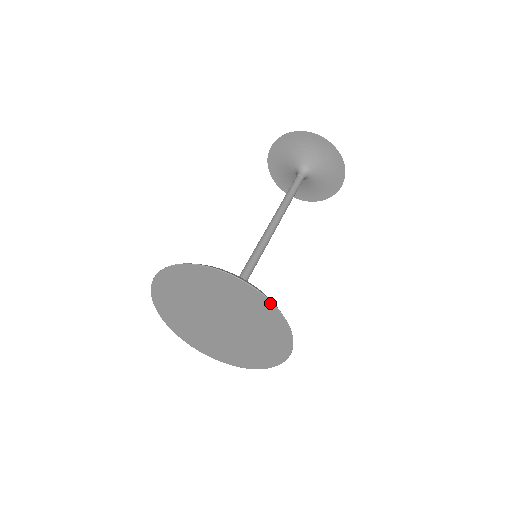
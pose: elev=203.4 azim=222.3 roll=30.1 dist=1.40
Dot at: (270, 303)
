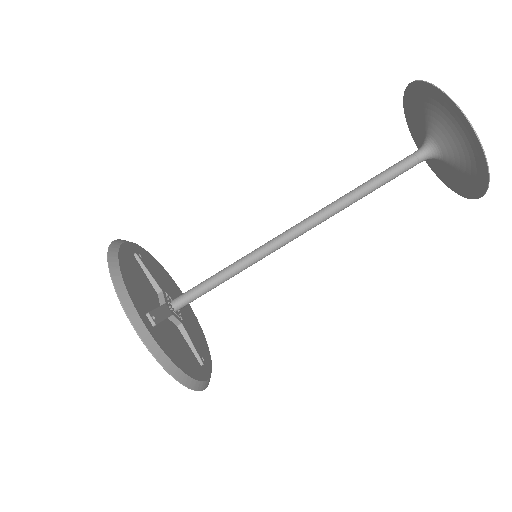
Dot at: (138, 333)
